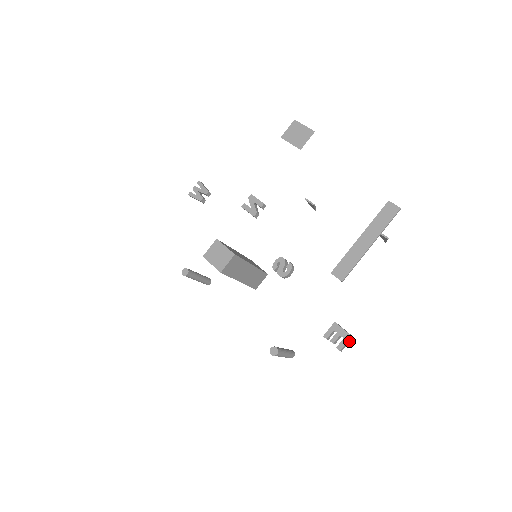
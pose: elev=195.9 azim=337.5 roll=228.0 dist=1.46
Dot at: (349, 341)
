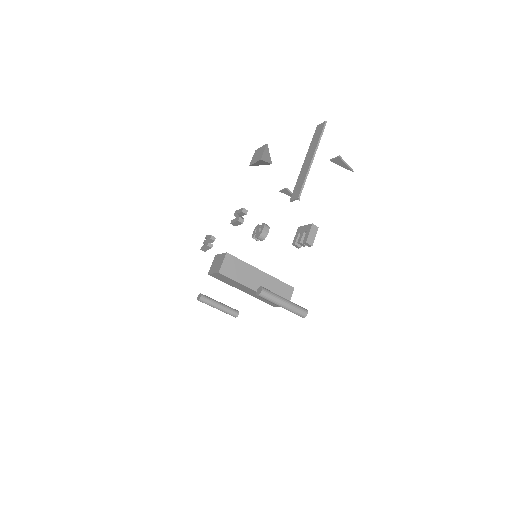
Dot at: (316, 233)
